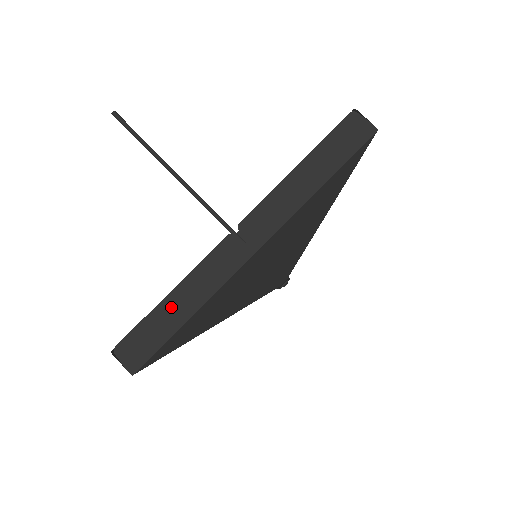
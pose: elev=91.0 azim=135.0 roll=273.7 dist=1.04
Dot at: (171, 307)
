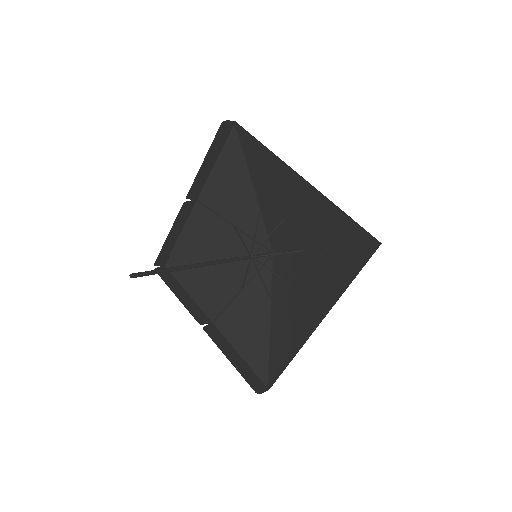
Dot at: (283, 367)
